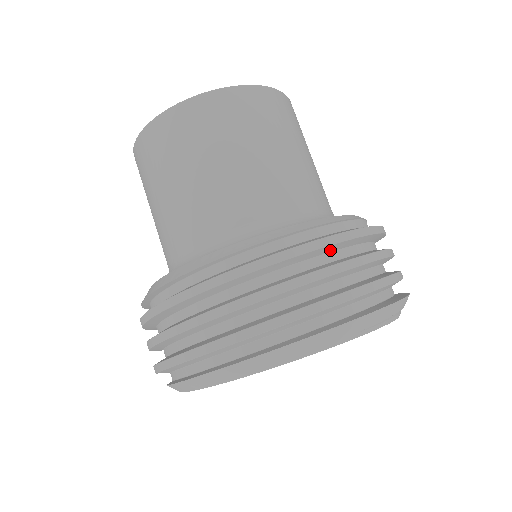
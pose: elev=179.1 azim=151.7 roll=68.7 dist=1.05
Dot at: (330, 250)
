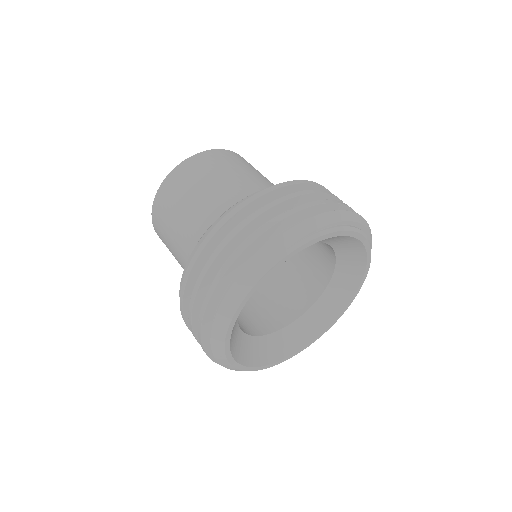
Dot at: (248, 214)
